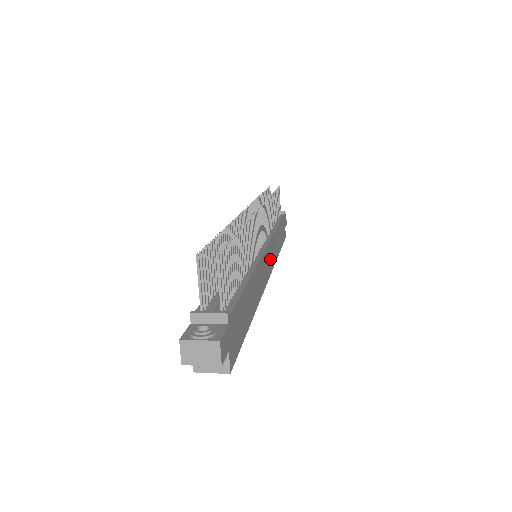
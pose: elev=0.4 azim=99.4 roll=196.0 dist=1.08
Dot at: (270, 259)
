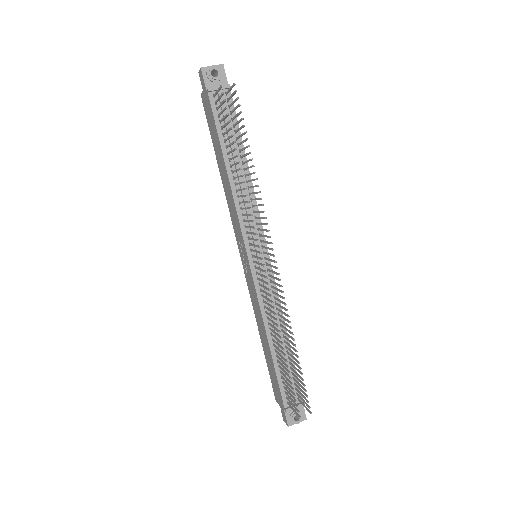
Dot at: occluded
